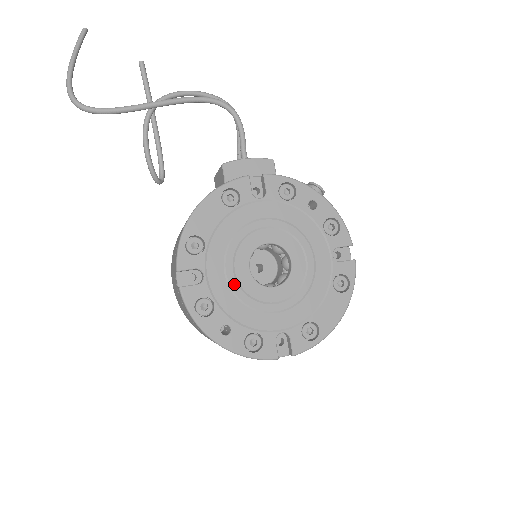
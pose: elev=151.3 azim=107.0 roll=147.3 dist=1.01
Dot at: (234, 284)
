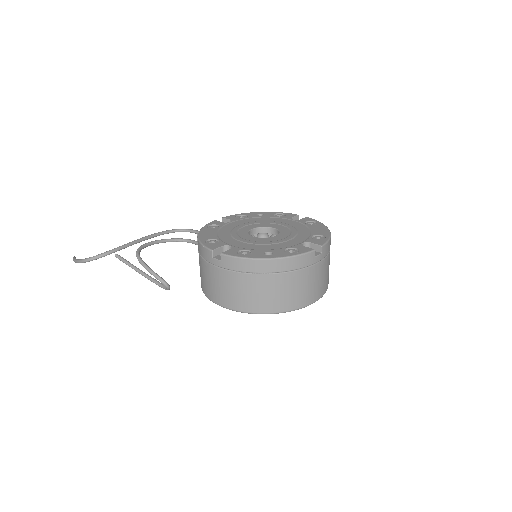
Dot at: (252, 242)
